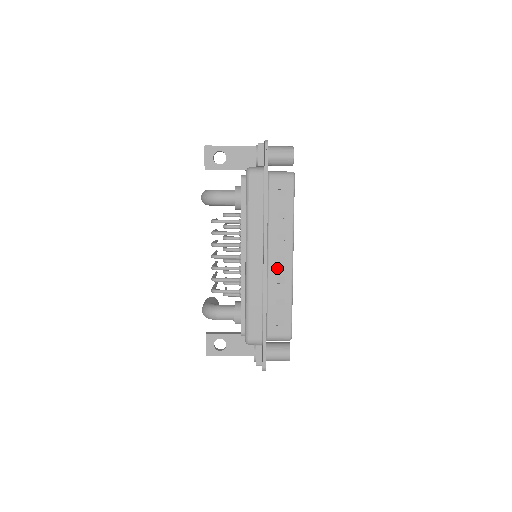
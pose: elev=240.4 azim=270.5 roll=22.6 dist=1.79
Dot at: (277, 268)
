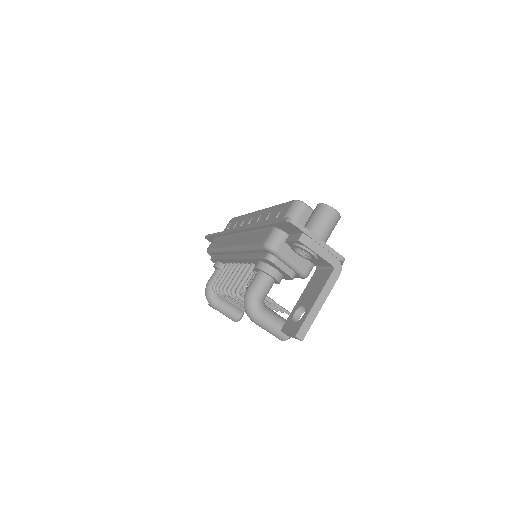
Dot at: (252, 223)
